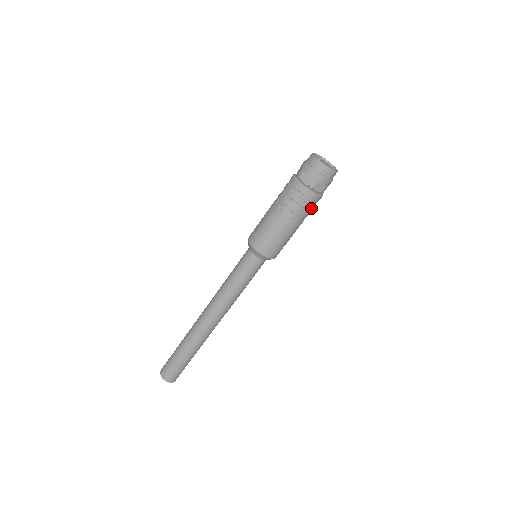
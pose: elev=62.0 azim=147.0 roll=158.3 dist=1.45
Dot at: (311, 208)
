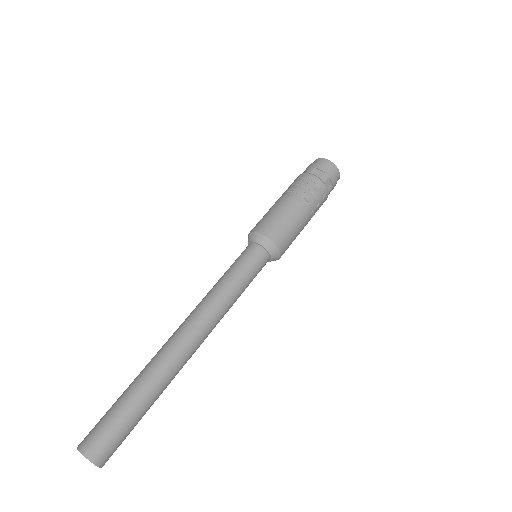
Dot at: (312, 191)
